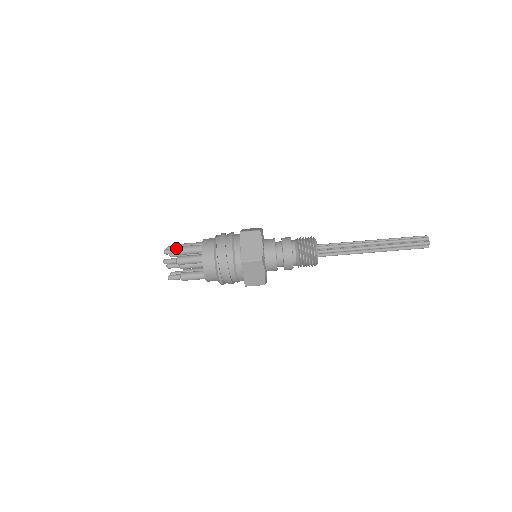
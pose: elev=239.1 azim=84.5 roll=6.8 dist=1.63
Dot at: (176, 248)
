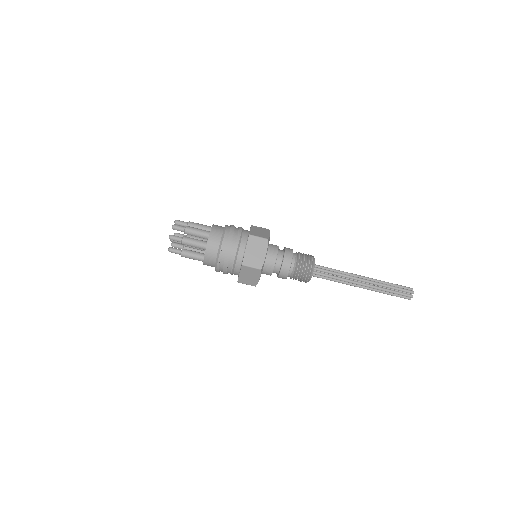
Dot at: (184, 227)
